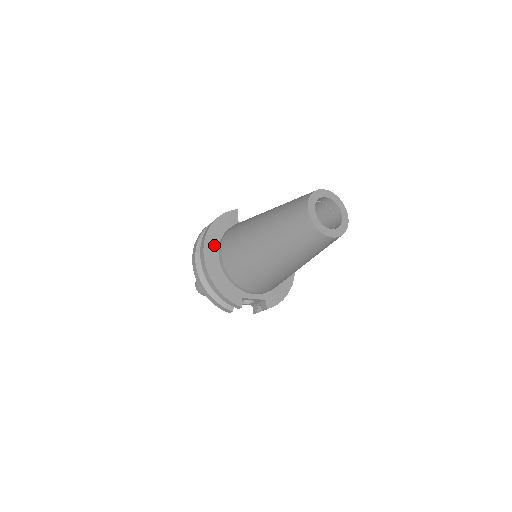
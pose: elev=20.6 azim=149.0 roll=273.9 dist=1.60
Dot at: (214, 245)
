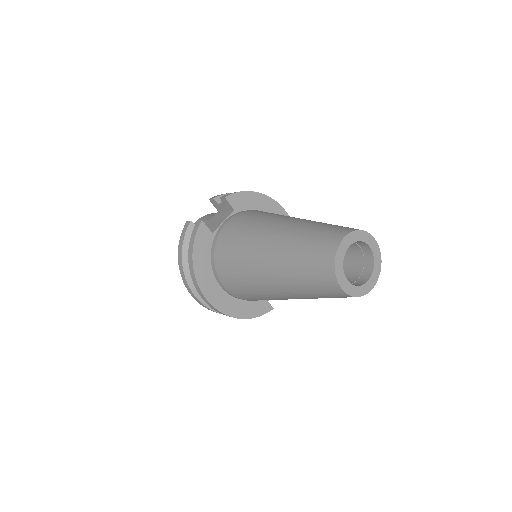
Dot at: (212, 285)
